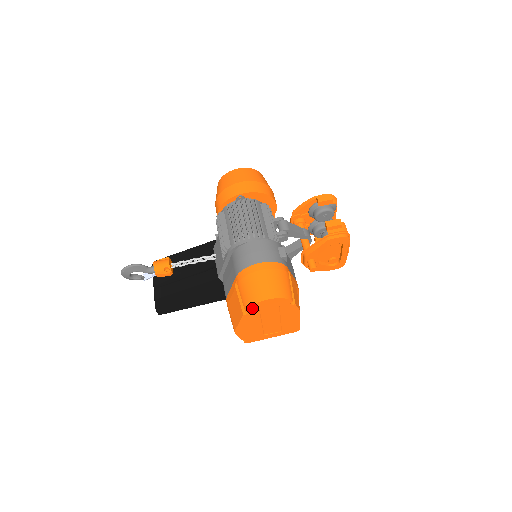
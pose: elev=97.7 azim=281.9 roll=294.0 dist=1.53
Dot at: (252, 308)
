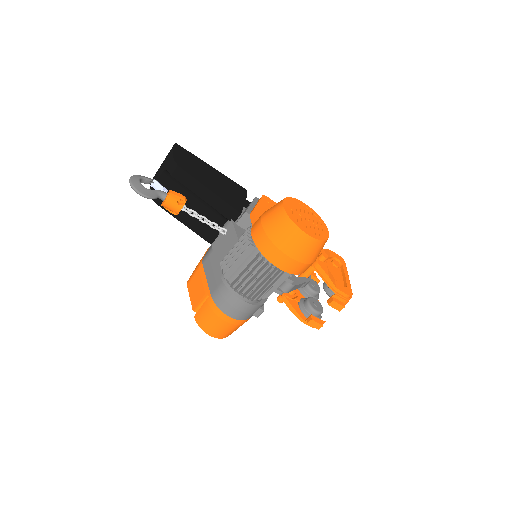
Dot at: (199, 322)
